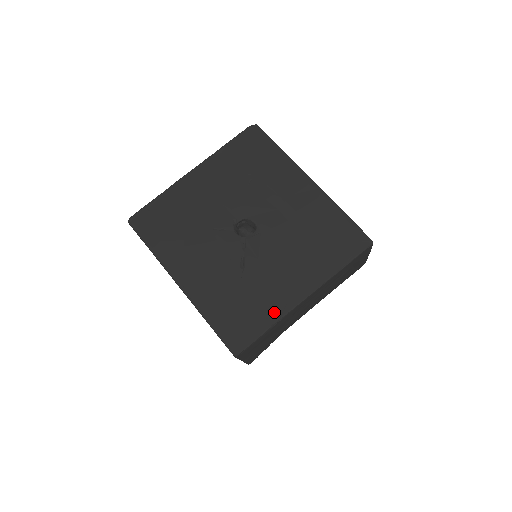
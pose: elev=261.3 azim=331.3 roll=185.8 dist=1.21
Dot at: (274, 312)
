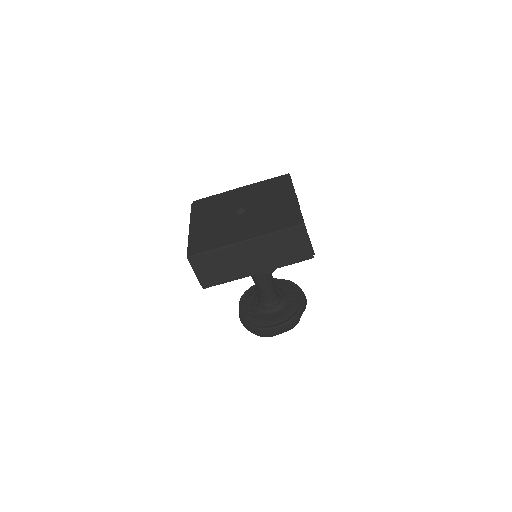
Dot at: (293, 207)
